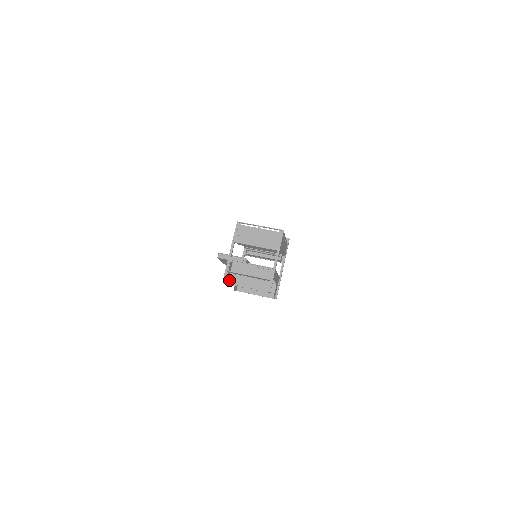
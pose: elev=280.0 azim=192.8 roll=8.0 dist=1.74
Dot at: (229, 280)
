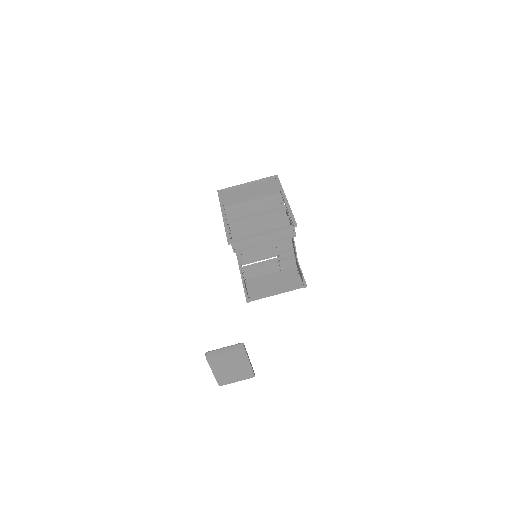
Dot at: (235, 248)
